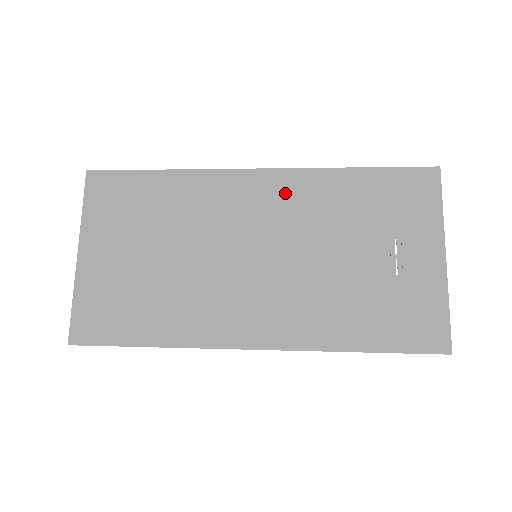
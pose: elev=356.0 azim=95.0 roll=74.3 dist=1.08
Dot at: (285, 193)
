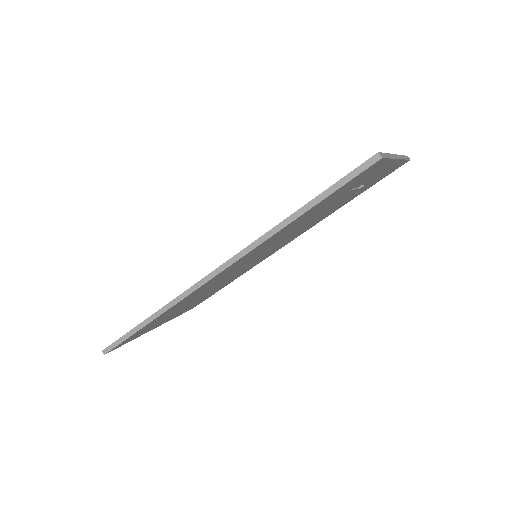
Dot at: occluded
